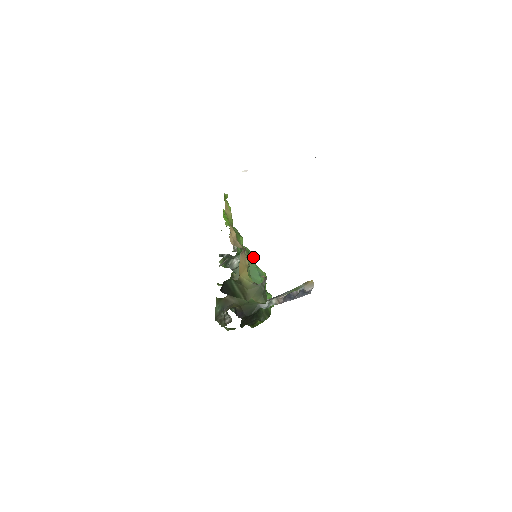
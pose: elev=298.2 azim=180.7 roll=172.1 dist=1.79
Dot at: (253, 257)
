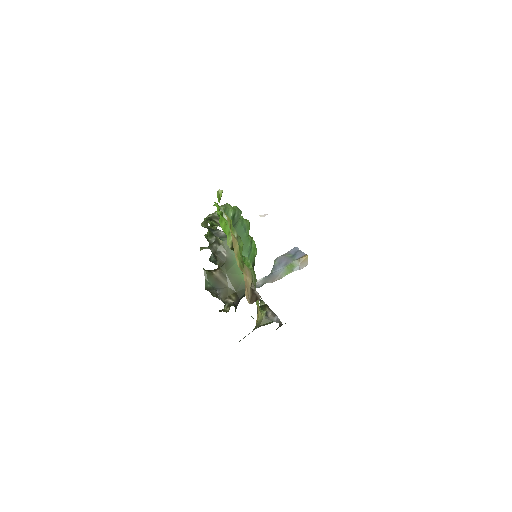
Dot at: (239, 215)
